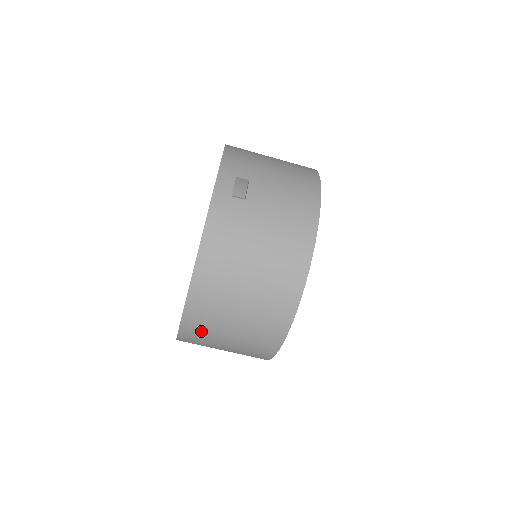
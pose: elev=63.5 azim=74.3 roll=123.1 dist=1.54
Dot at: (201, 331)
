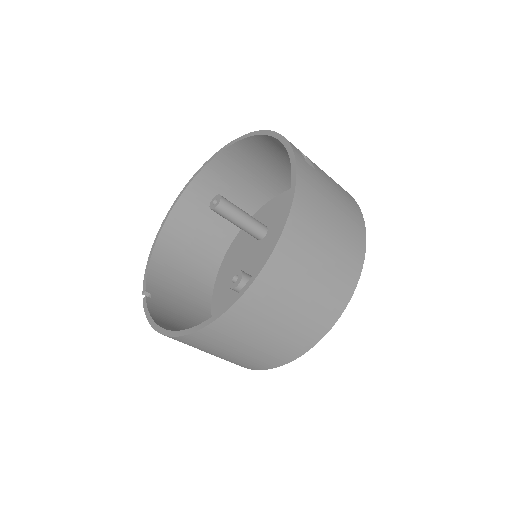
Dot at: (262, 304)
